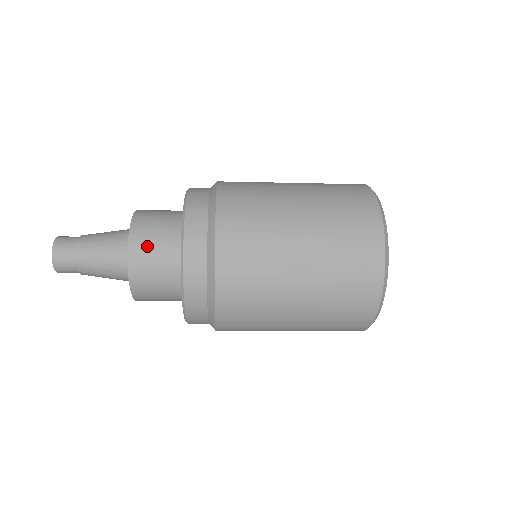
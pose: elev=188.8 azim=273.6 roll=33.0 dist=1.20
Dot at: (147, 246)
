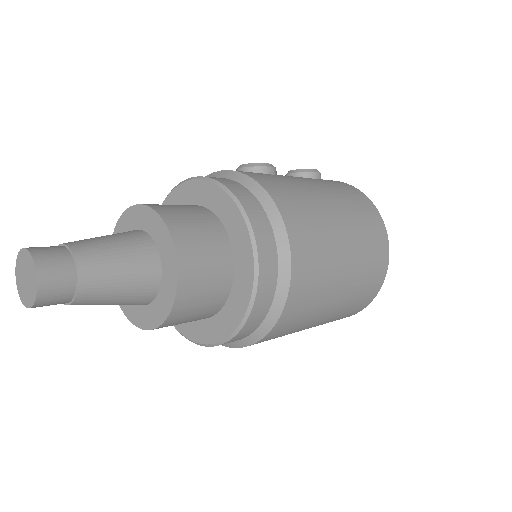
Dot at: (194, 302)
